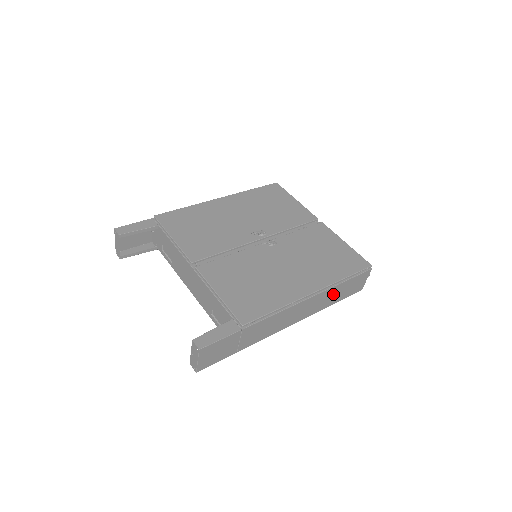
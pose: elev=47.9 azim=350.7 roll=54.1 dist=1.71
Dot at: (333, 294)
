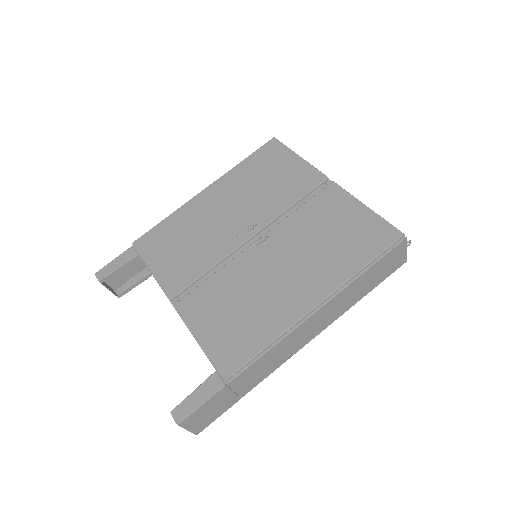
Dot at: (354, 290)
